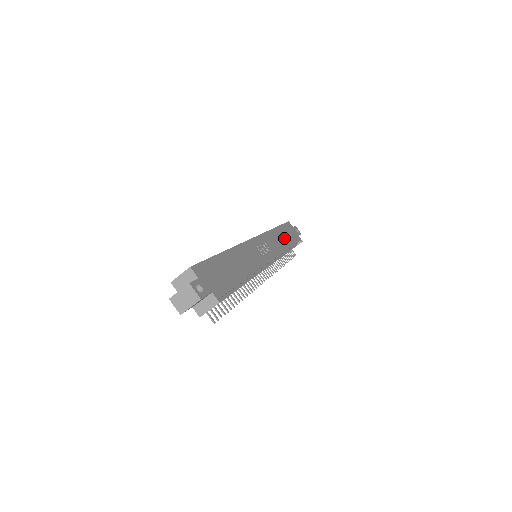
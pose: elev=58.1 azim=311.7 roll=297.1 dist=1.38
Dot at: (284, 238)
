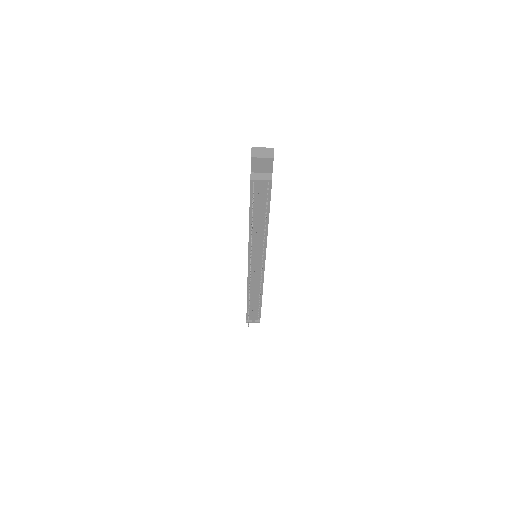
Dot at: occluded
